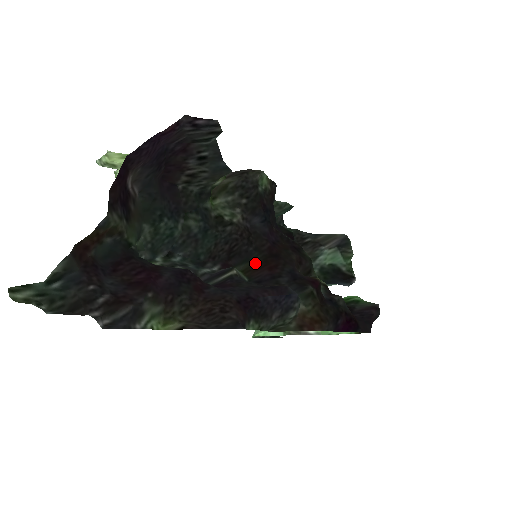
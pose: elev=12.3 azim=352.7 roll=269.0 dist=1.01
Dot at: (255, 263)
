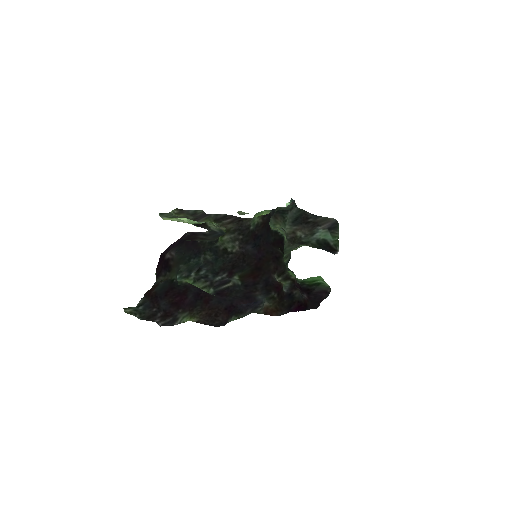
Dot at: (247, 273)
